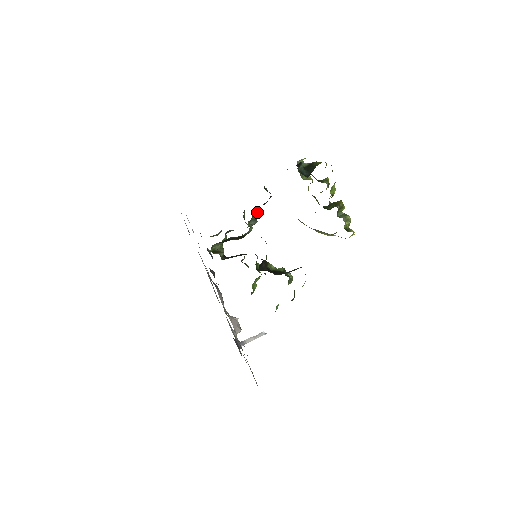
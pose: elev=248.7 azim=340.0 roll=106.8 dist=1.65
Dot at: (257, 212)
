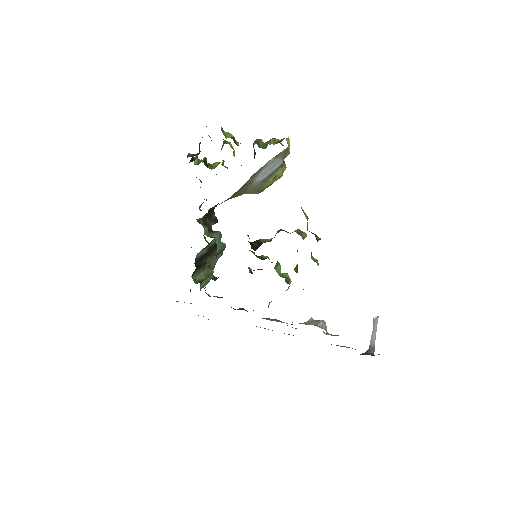
Dot at: (209, 225)
